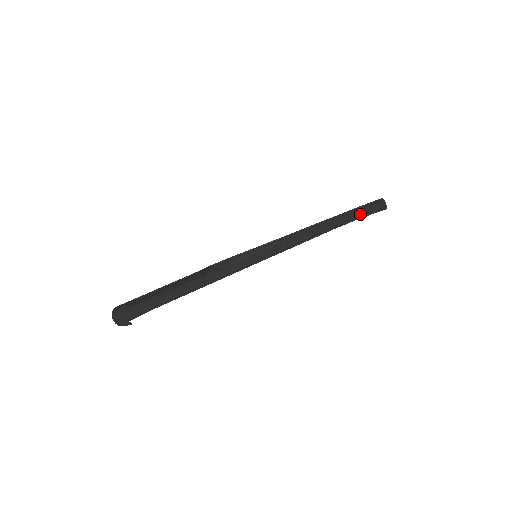
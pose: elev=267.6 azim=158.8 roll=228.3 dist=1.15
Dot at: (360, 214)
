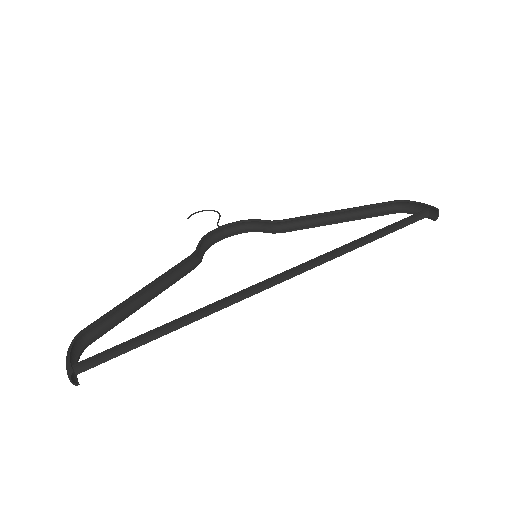
Dot at: (399, 226)
